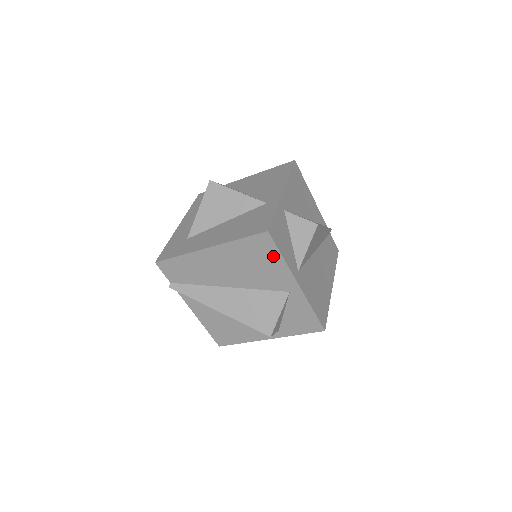
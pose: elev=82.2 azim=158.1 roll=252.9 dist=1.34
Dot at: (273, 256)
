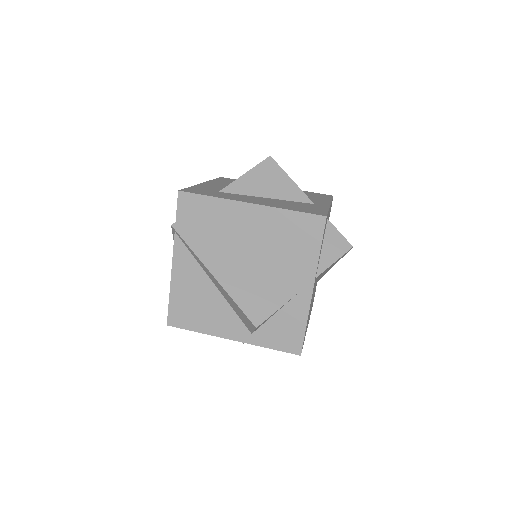
Dot at: (311, 245)
